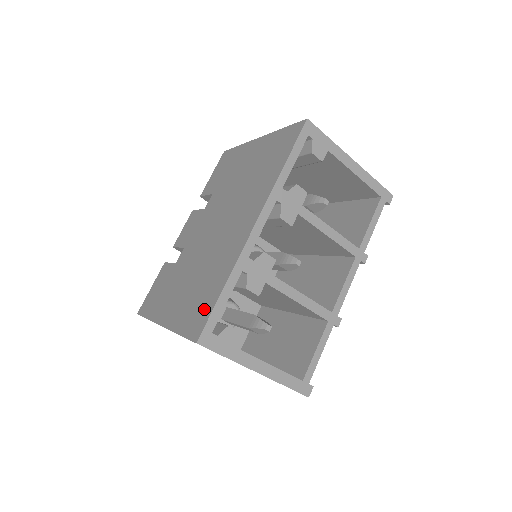
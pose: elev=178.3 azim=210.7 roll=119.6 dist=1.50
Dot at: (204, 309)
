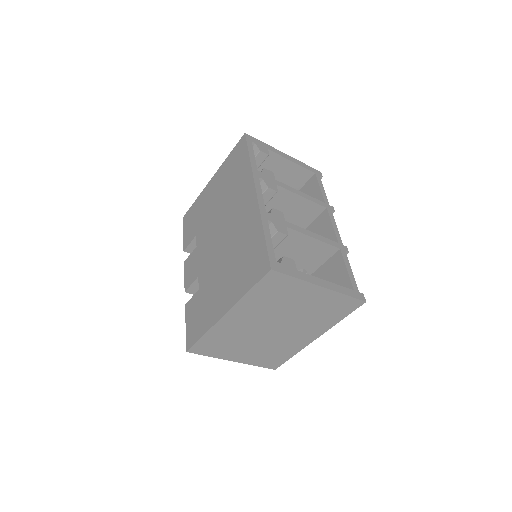
Dot at: (258, 256)
